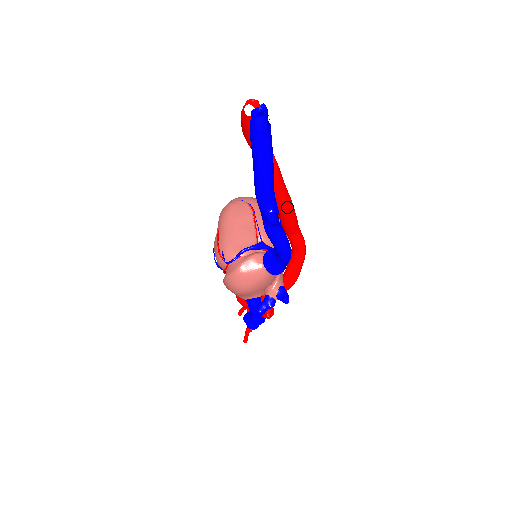
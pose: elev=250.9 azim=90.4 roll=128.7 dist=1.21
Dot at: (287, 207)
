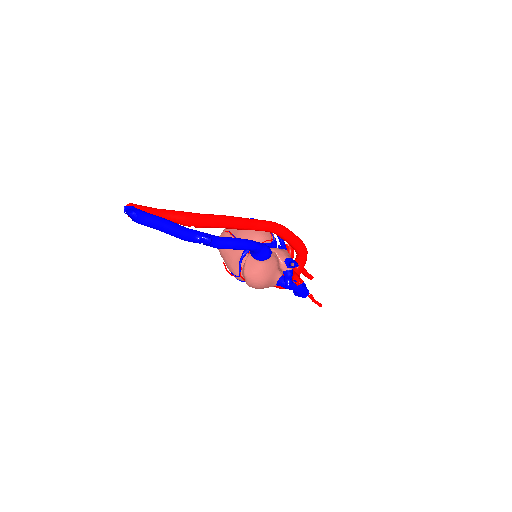
Dot at: (222, 222)
